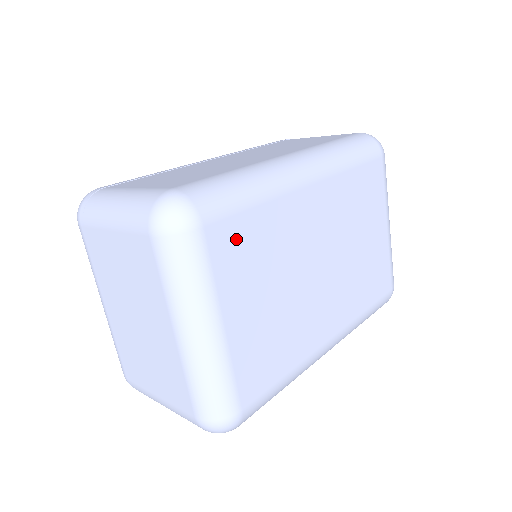
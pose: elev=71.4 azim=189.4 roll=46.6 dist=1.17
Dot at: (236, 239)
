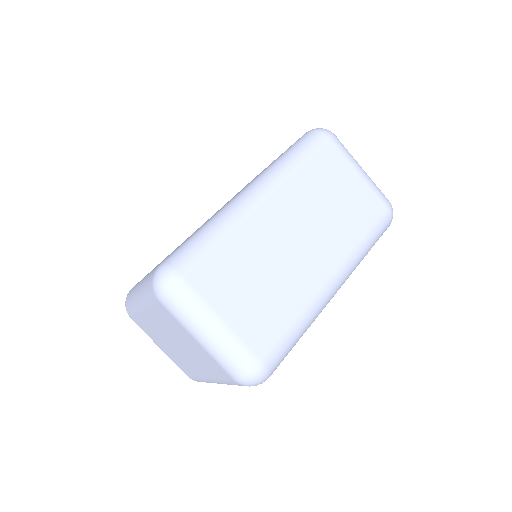
Dot at: occluded
